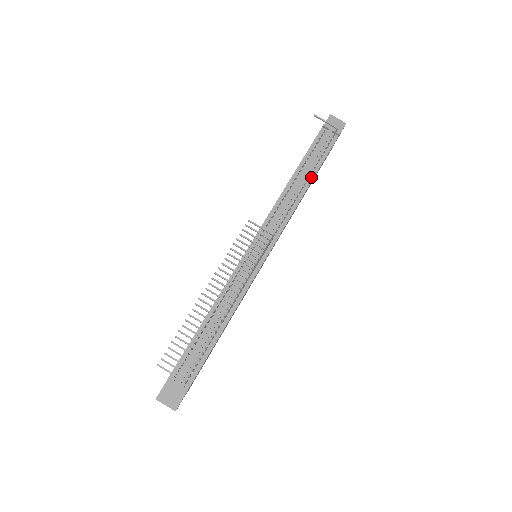
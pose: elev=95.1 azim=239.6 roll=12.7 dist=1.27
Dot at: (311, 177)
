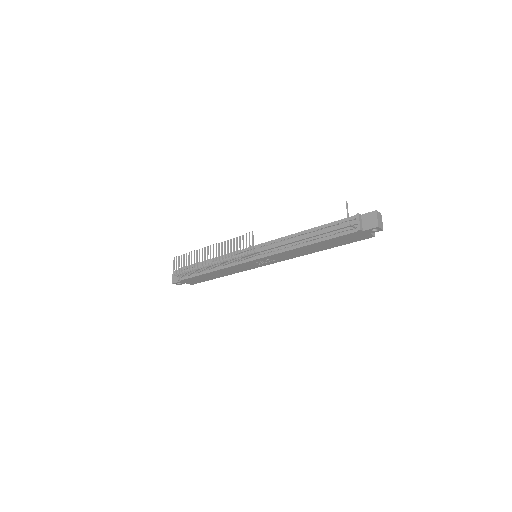
Dot at: (314, 241)
